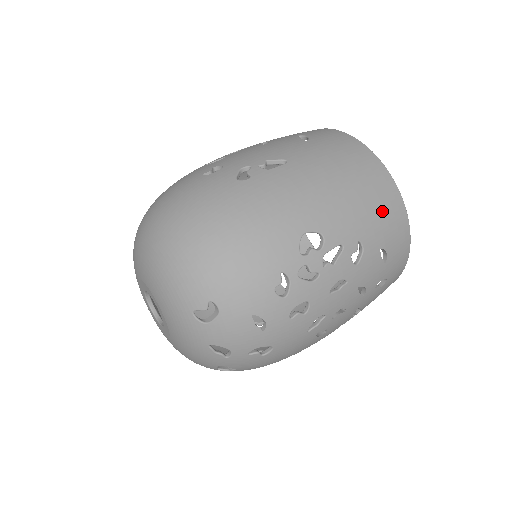
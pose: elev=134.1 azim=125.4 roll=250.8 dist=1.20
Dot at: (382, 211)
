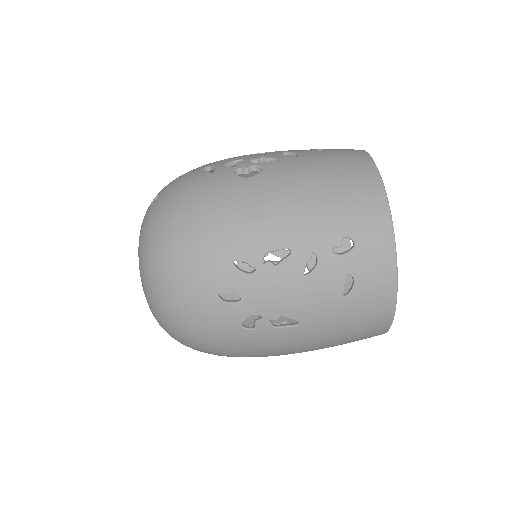
Dot at: occluded
